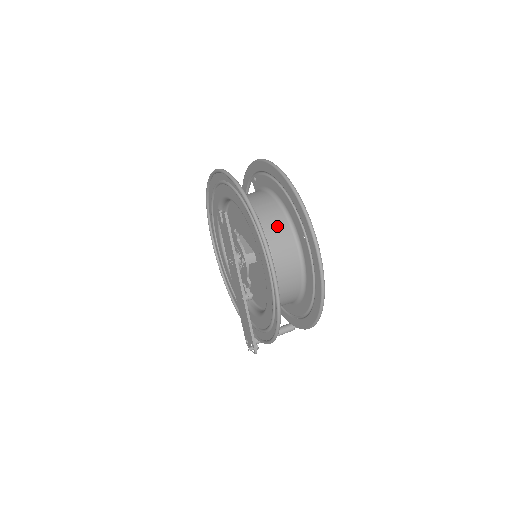
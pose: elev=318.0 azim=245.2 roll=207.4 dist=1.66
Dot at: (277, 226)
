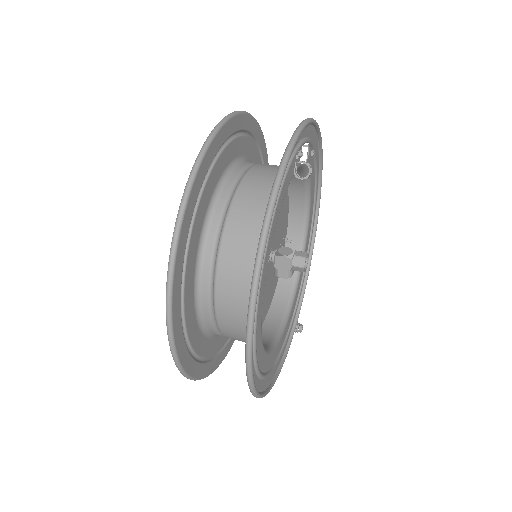
Dot at: (239, 283)
